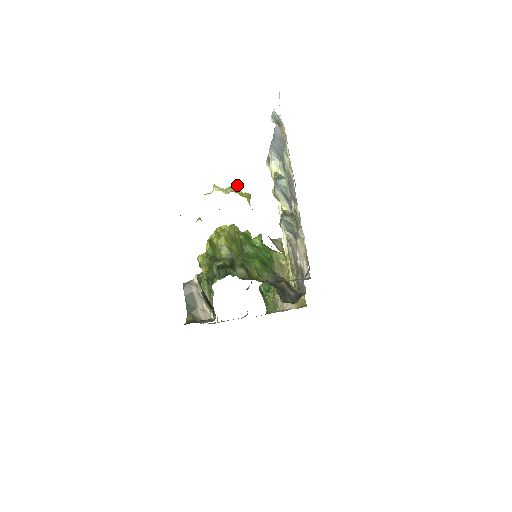
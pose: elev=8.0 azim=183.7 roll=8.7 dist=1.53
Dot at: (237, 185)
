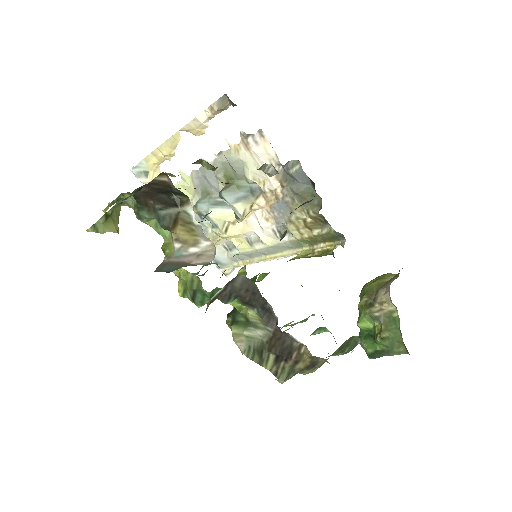
Dot at: occluded
